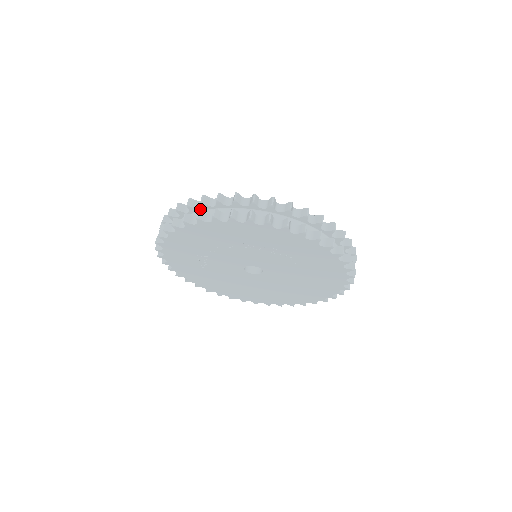
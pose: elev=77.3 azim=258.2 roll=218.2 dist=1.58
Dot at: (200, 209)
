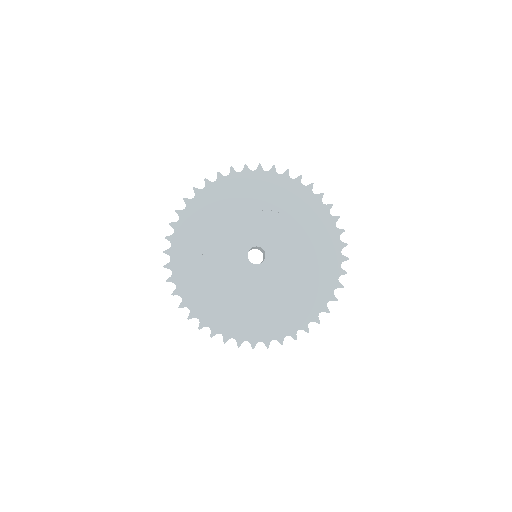
Dot at: occluded
